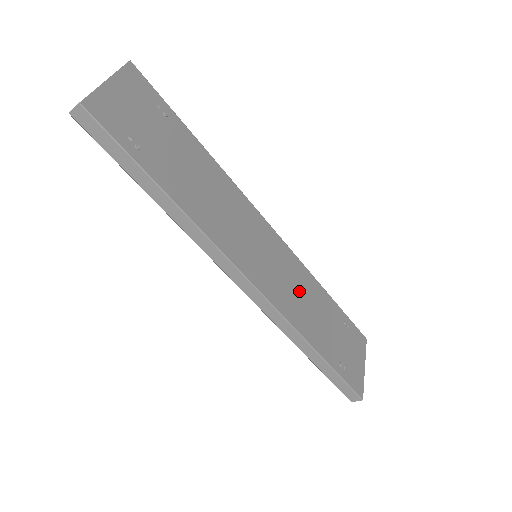
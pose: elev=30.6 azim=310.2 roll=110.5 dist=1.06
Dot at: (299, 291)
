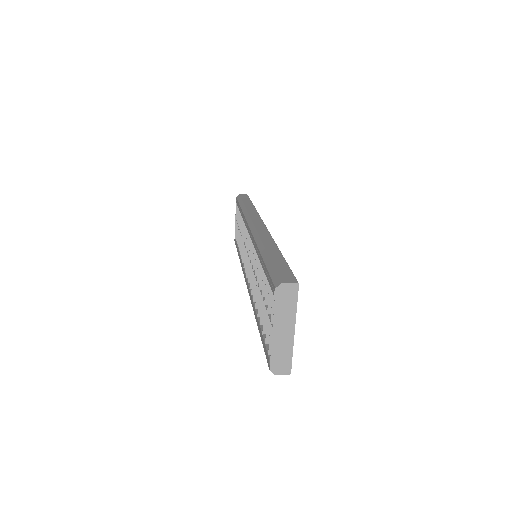
Dot at: occluded
